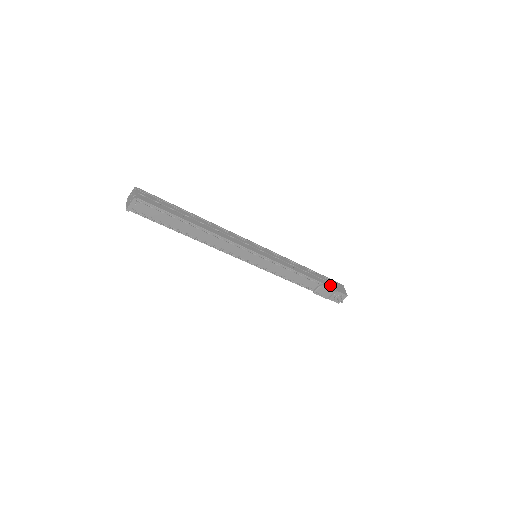
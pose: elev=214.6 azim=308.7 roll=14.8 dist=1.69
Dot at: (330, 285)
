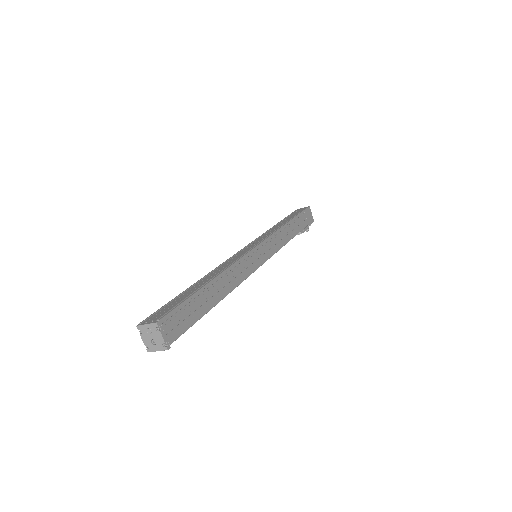
Dot at: (305, 224)
